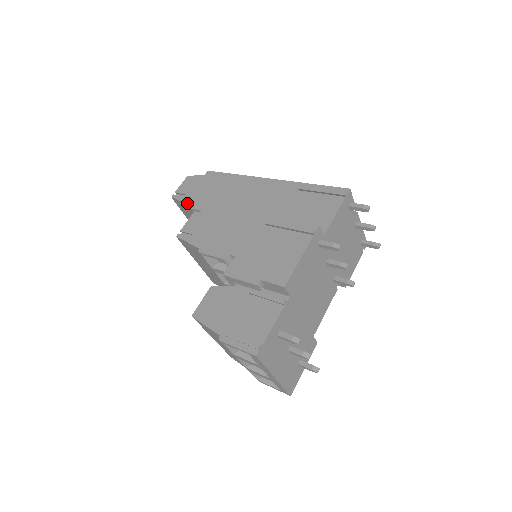
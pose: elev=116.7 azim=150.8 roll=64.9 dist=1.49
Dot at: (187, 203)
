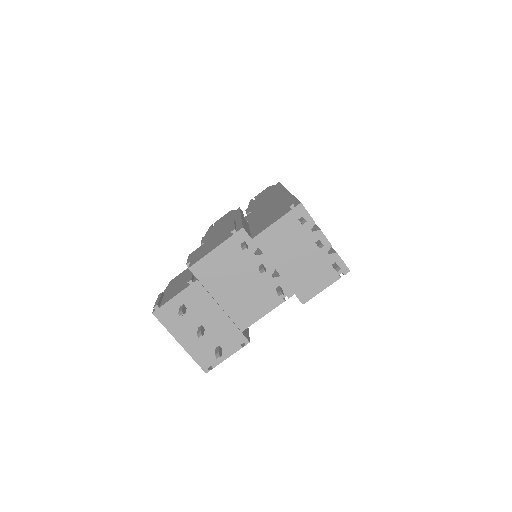
Dot at: (248, 206)
